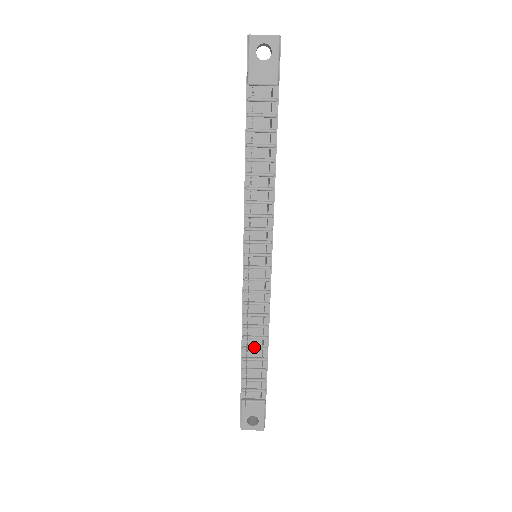
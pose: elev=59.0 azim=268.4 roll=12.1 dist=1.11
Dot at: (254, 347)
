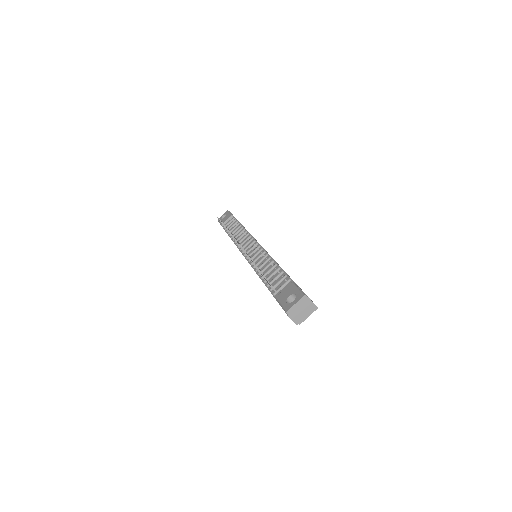
Dot at: (268, 271)
